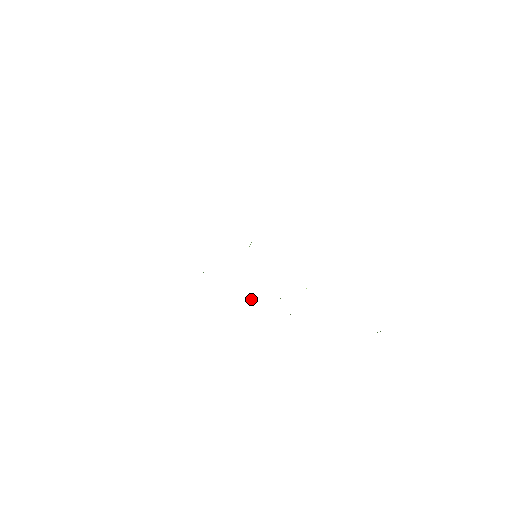
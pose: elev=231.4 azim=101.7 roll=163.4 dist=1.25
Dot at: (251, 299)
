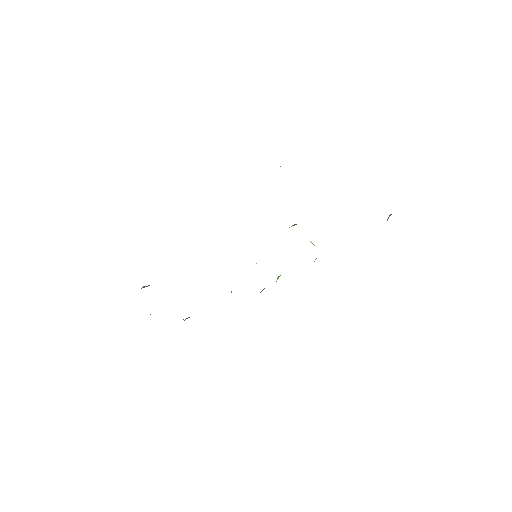
Dot at: (278, 277)
